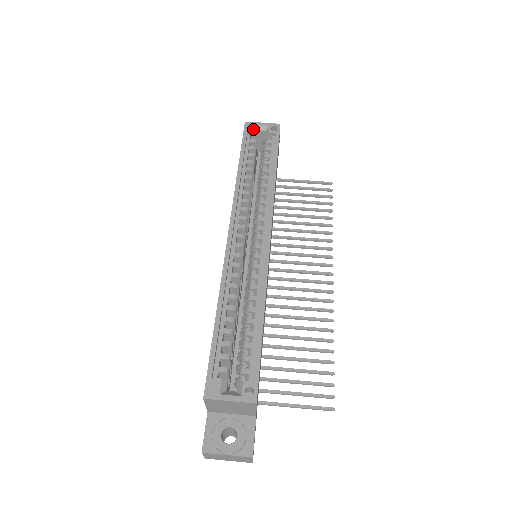
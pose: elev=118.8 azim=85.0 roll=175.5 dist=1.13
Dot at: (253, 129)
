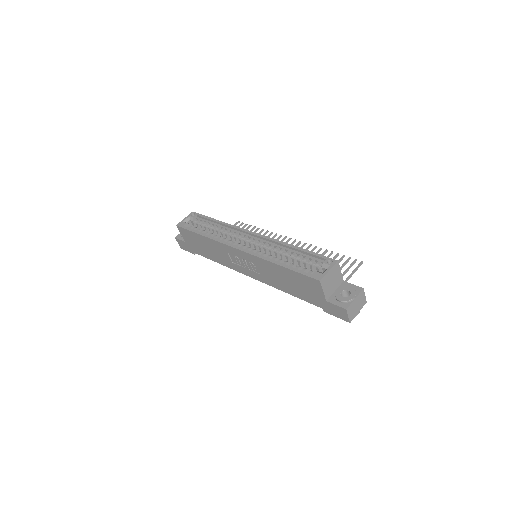
Dot at: (184, 223)
